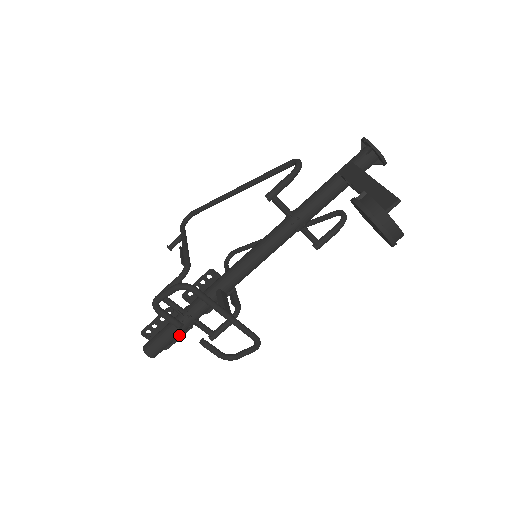
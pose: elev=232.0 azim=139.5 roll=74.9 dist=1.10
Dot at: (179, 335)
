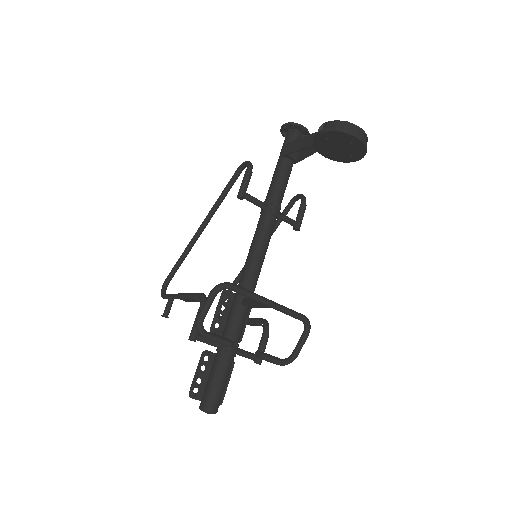
Dot at: (229, 372)
